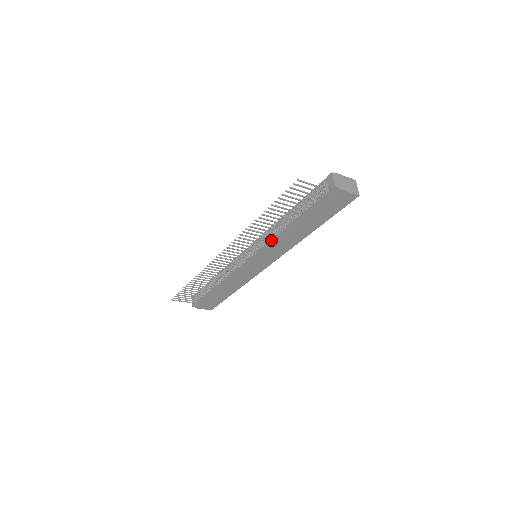
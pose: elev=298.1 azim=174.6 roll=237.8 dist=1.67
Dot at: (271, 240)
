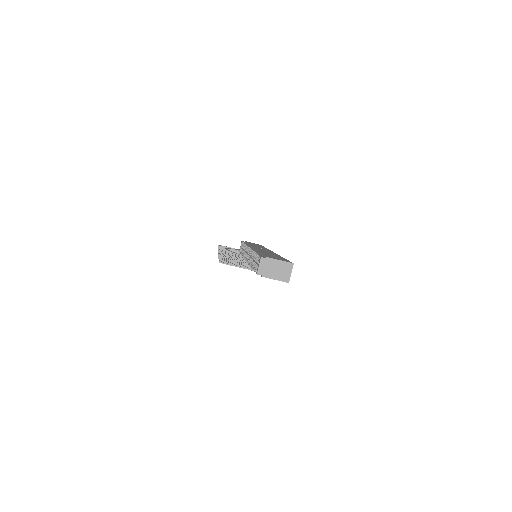
Dot at: occluded
